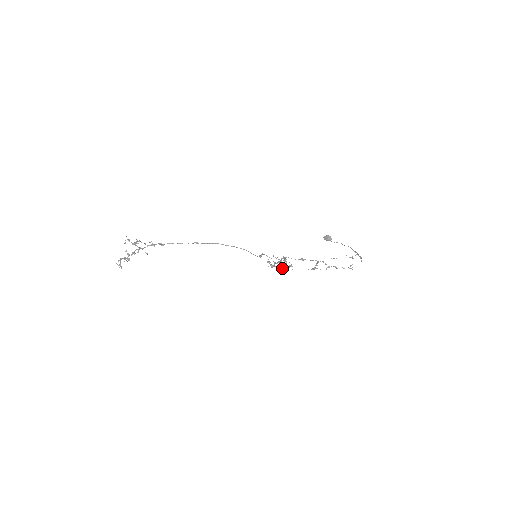
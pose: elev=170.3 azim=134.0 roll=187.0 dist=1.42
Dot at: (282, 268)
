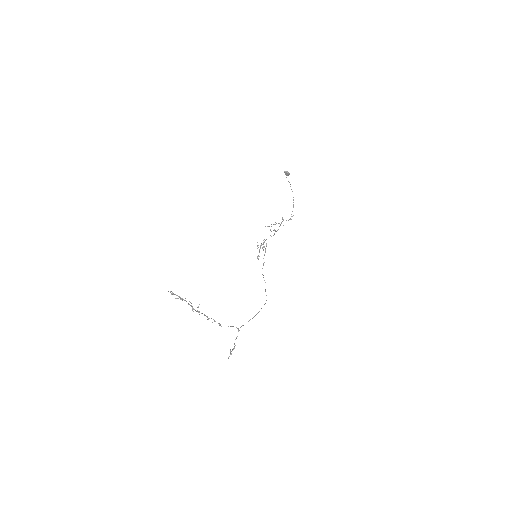
Dot at: occluded
